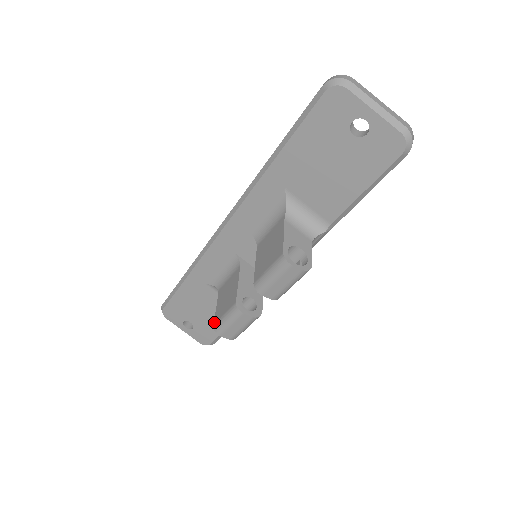
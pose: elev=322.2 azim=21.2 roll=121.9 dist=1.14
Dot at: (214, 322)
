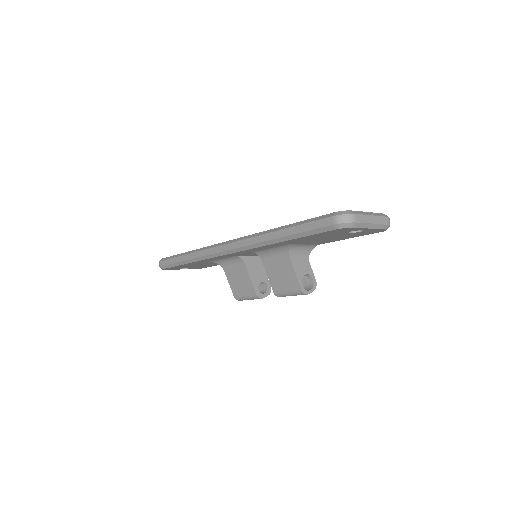
Dot at: (234, 295)
